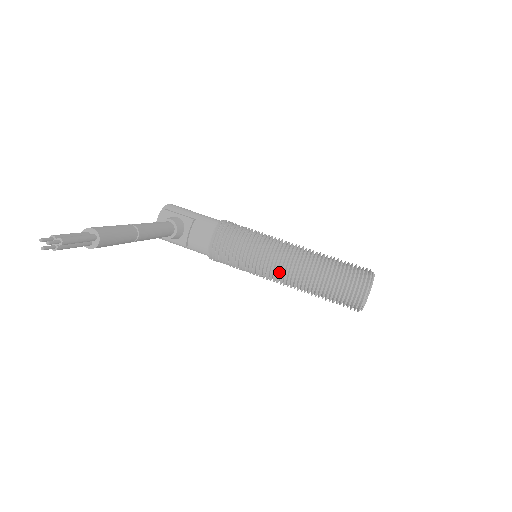
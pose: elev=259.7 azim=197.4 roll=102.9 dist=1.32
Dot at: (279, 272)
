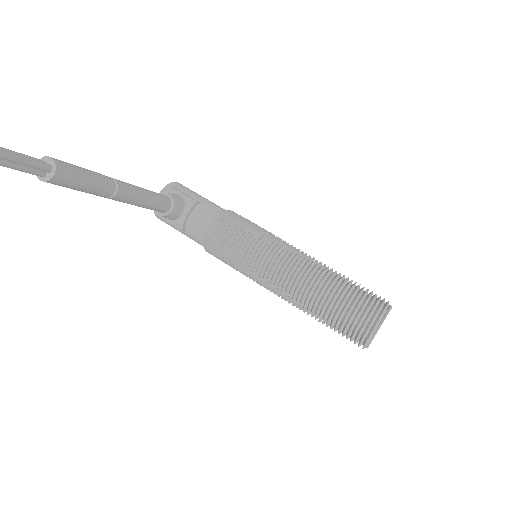
Dot at: (278, 280)
